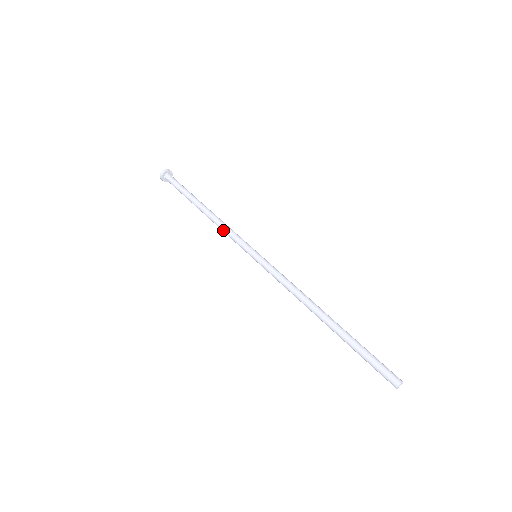
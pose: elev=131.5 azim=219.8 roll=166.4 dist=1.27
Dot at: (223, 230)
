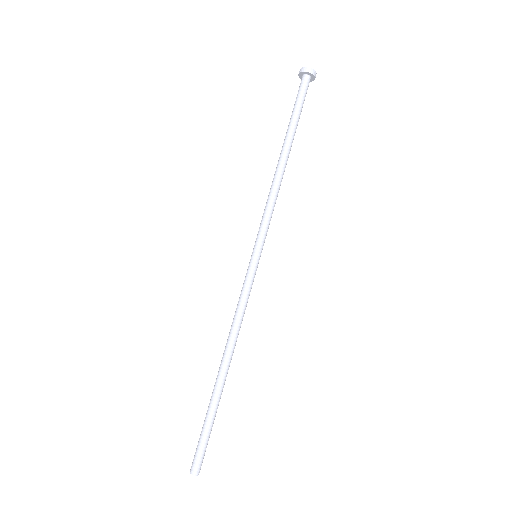
Dot at: (268, 200)
